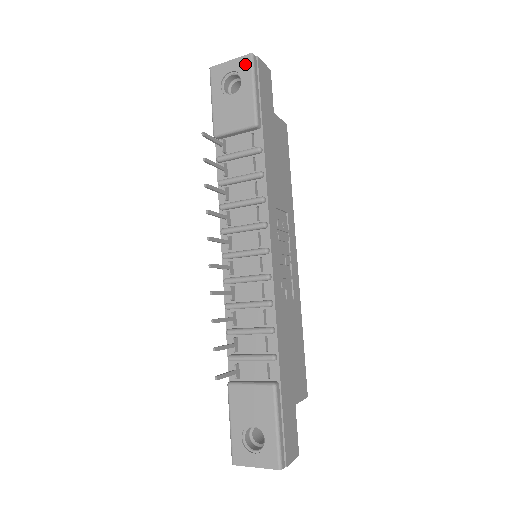
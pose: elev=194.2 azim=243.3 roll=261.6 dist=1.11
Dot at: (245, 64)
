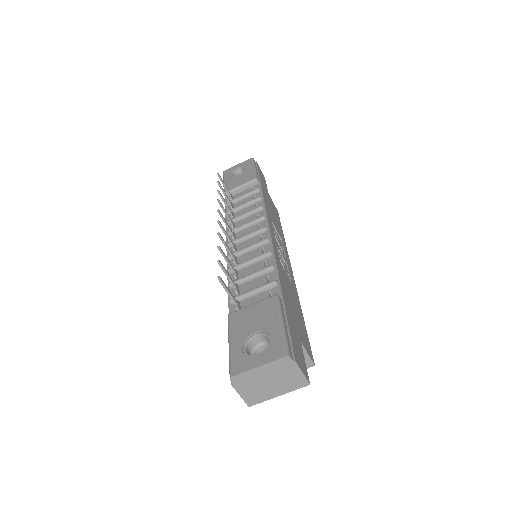
Dot at: (248, 162)
